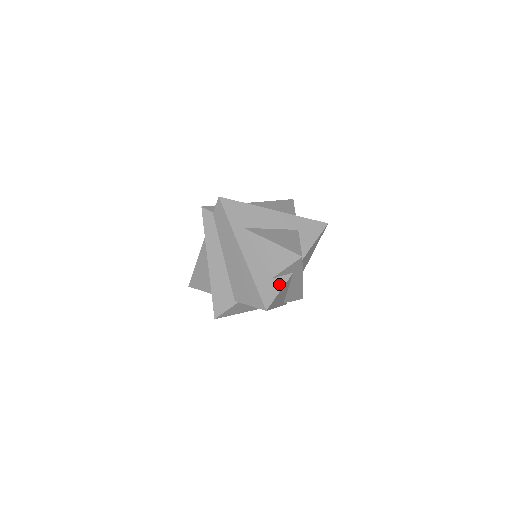
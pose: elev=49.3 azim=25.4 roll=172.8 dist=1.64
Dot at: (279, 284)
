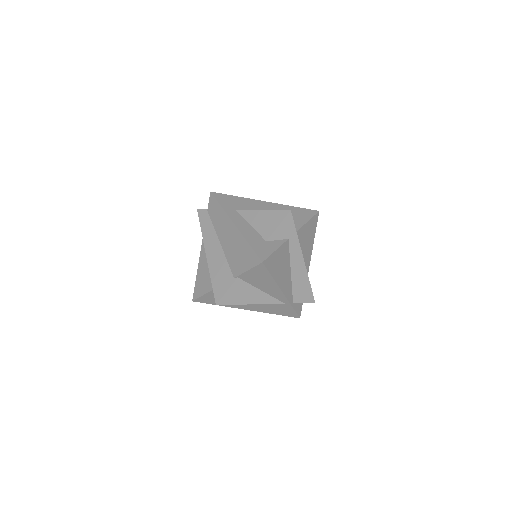
Dot at: (274, 245)
